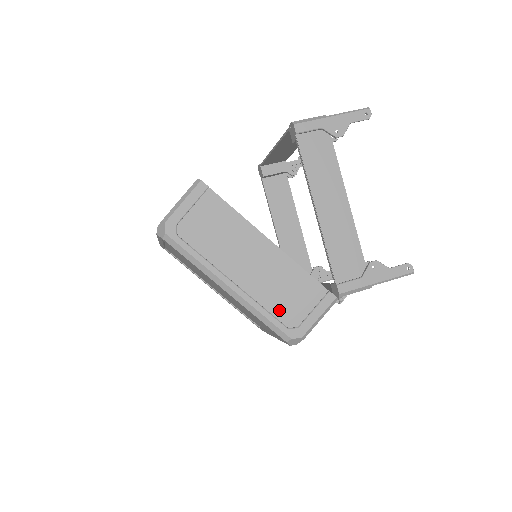
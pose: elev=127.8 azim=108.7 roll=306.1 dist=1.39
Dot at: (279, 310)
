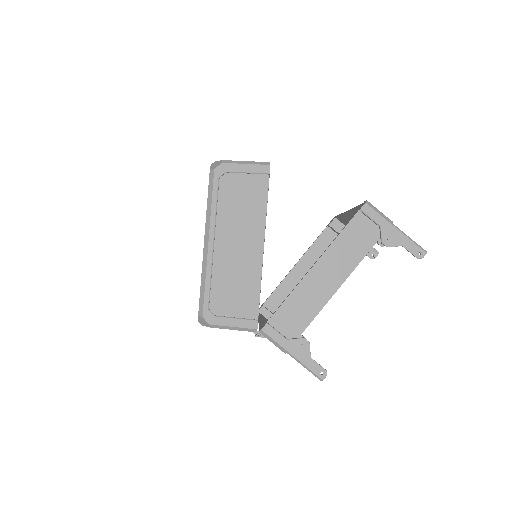
Dot at: (217, 292)
